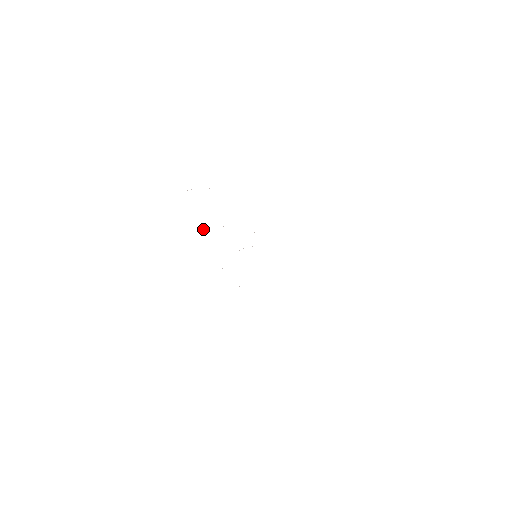
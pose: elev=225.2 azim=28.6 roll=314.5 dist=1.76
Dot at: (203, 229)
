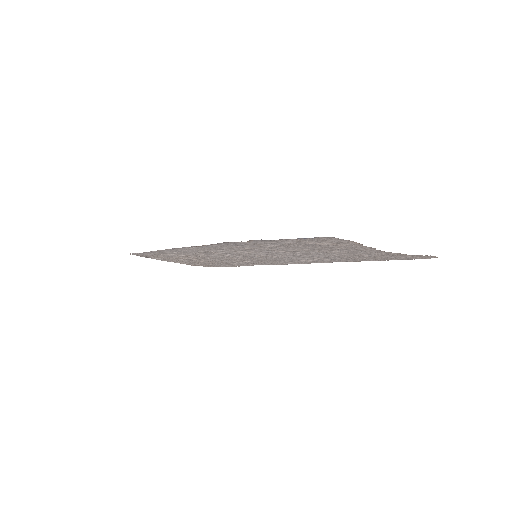
Dot at: (179, 252)
